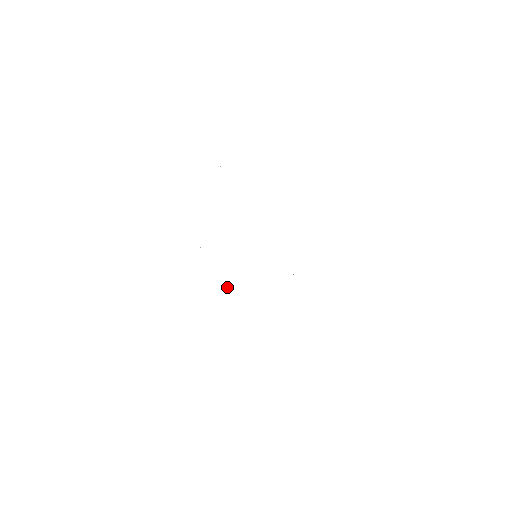
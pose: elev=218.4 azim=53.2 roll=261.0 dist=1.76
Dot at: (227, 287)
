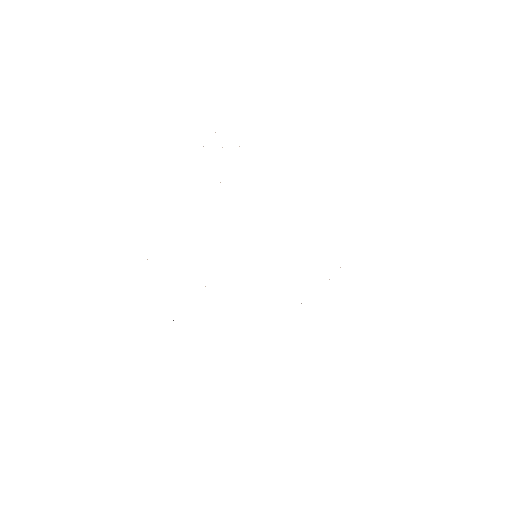
Dot at: occluded
